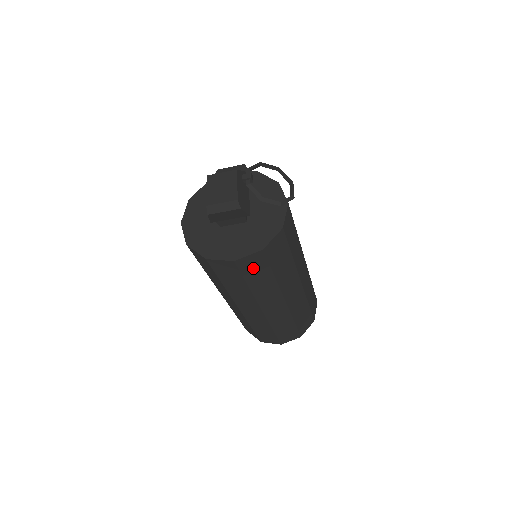
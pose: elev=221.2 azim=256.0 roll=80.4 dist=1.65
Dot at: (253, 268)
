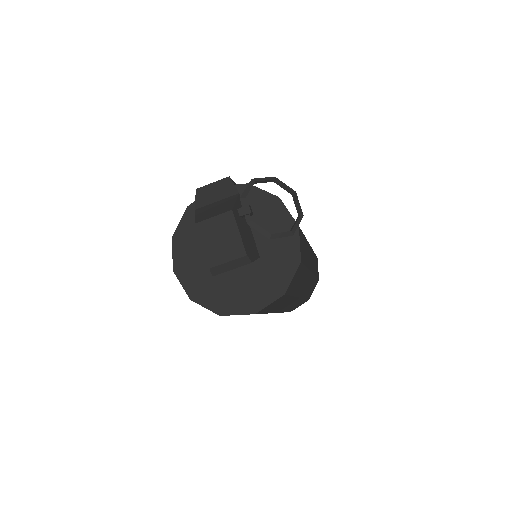
Dot at: (273, 305)
